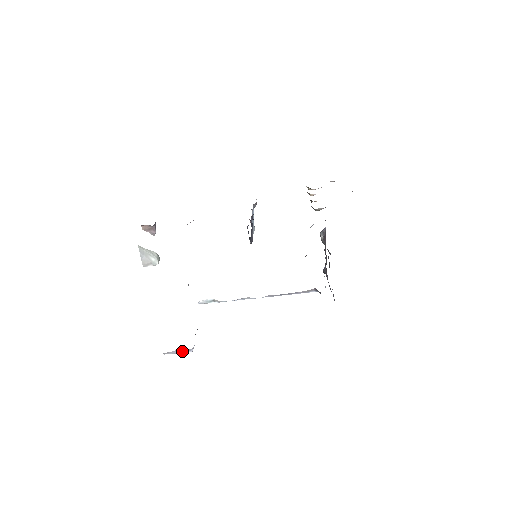
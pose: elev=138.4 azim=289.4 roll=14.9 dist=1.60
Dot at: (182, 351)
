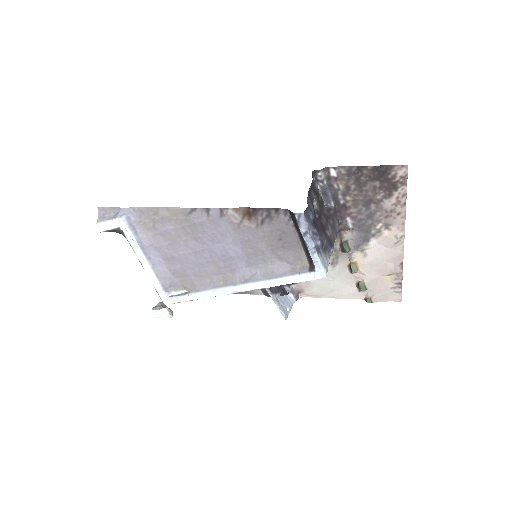
Dot at: (114, 218)
